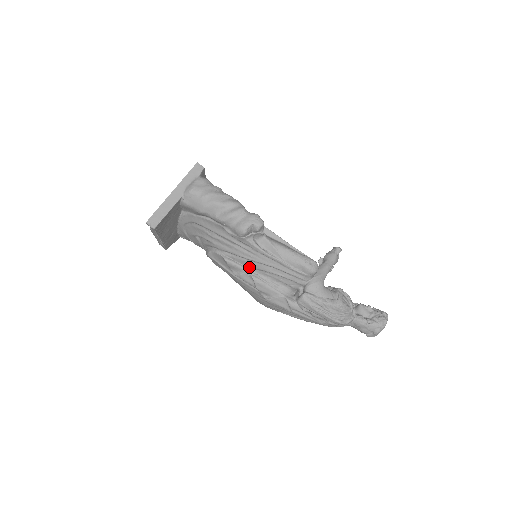
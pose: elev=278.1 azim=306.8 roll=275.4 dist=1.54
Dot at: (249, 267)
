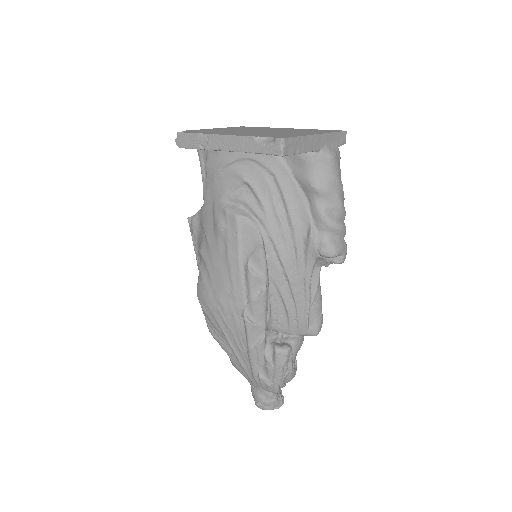
Dot at: (271, 276)
